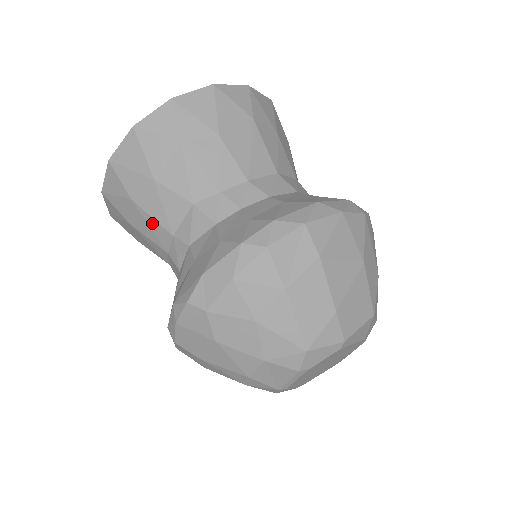
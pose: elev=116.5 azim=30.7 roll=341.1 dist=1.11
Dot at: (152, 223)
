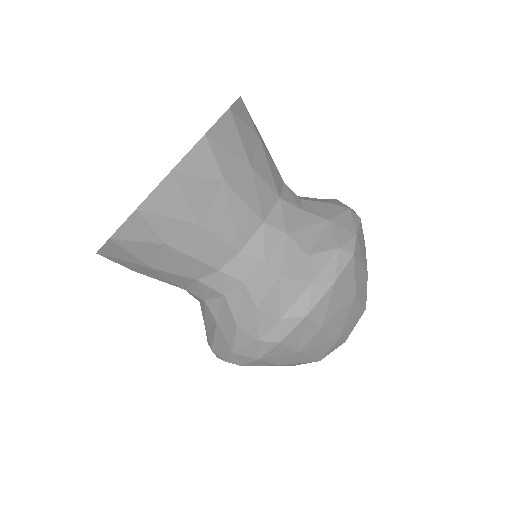
Dot at: occluded
